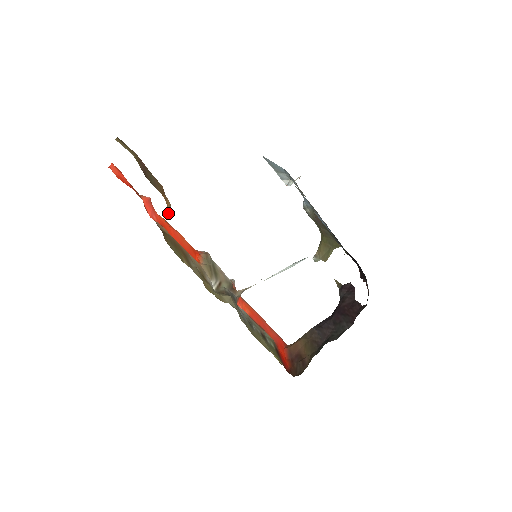
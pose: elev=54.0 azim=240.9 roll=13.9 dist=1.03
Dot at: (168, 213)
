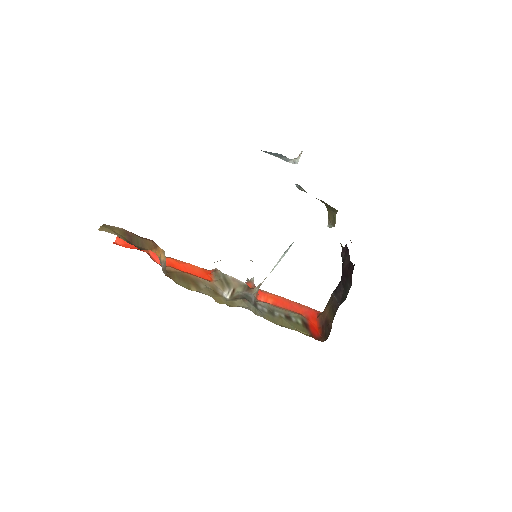
Dot at: (164, 259)
